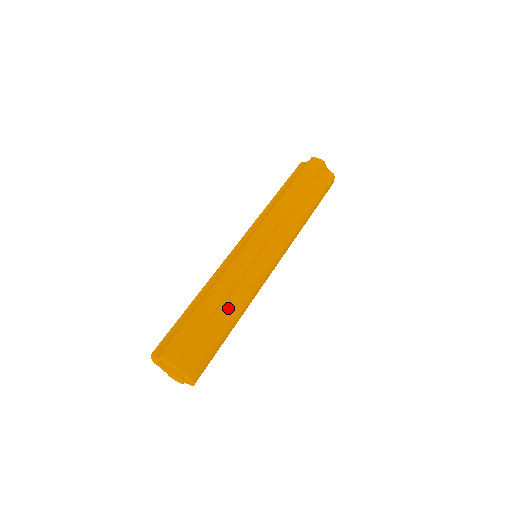
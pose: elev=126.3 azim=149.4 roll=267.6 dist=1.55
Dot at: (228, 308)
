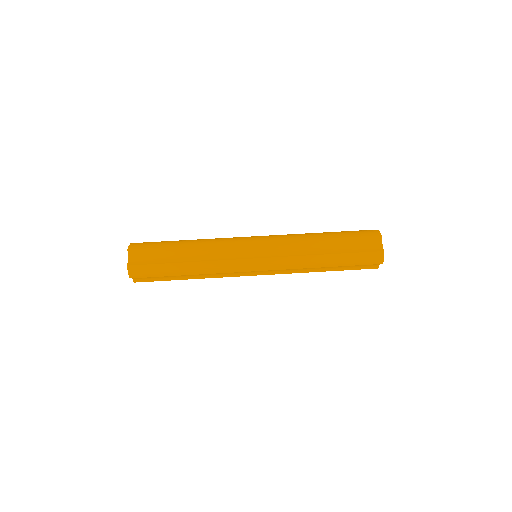
Dot at: (194, 275)
